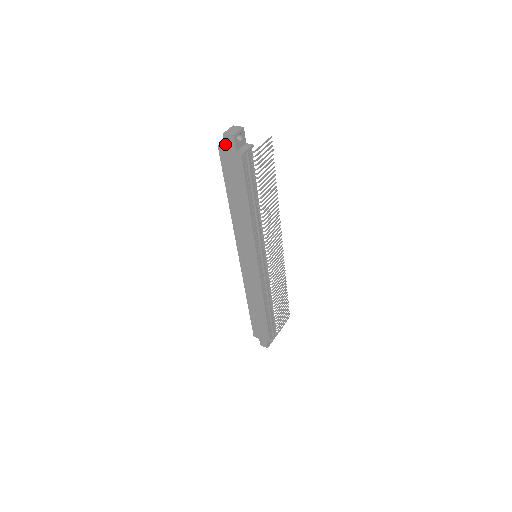
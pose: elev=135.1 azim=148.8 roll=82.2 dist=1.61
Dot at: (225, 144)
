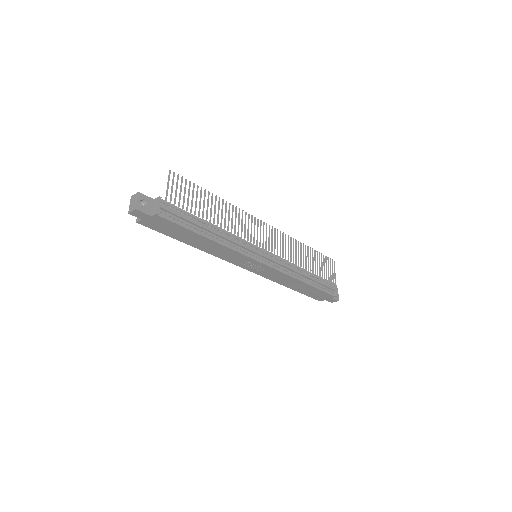
Dot at: (139, 218)
